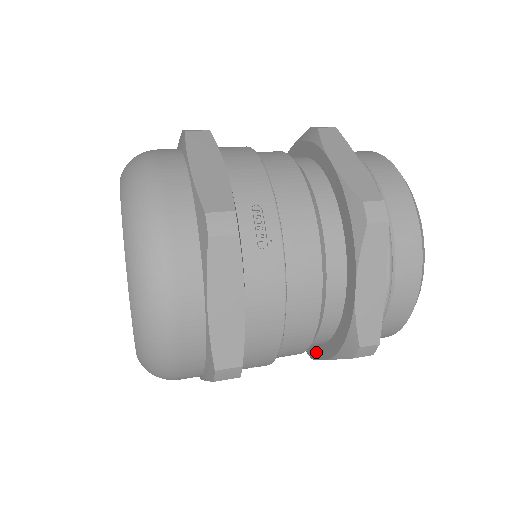
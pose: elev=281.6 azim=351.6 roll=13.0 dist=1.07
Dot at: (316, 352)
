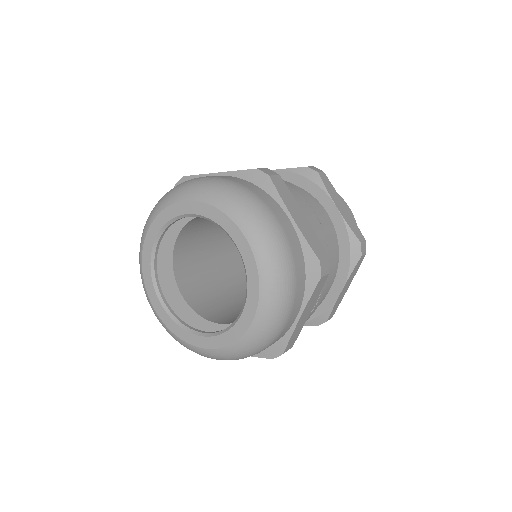
Dot at: (331, 298)
